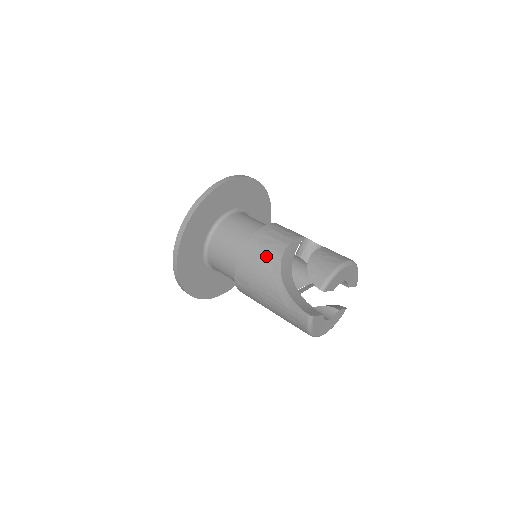
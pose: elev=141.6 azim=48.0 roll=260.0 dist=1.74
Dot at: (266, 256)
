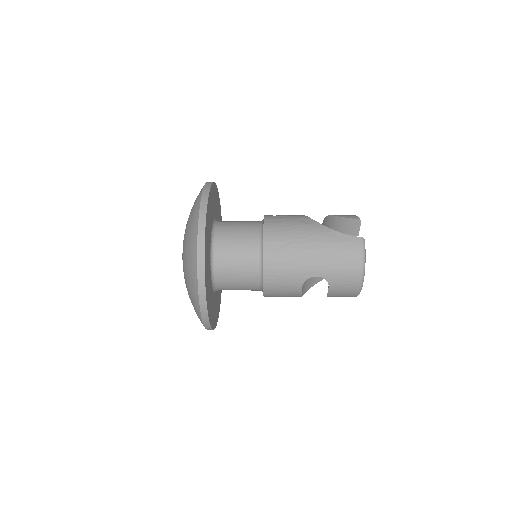
Dot at: (292, 217)
